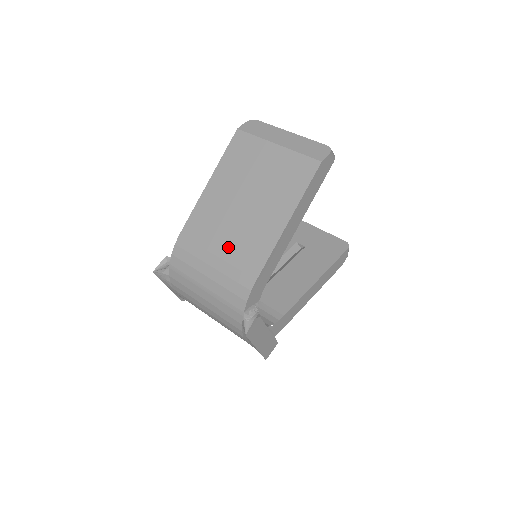
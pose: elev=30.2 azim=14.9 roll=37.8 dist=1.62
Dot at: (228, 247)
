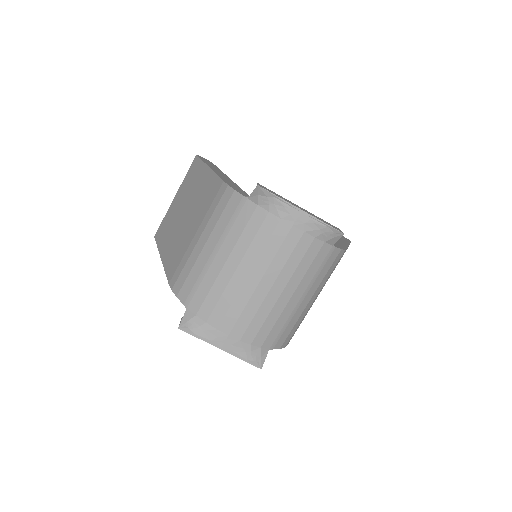
Dot at: (196, 221)
